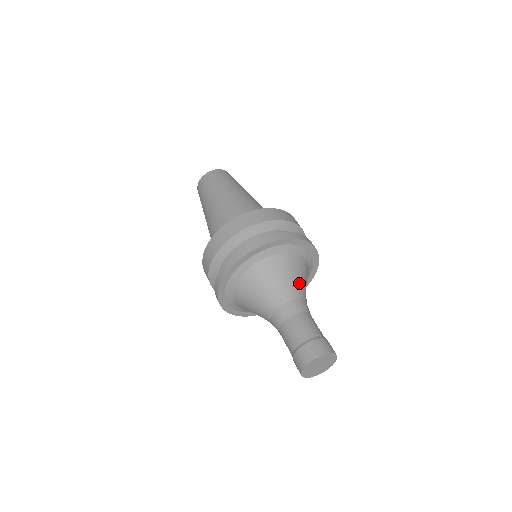
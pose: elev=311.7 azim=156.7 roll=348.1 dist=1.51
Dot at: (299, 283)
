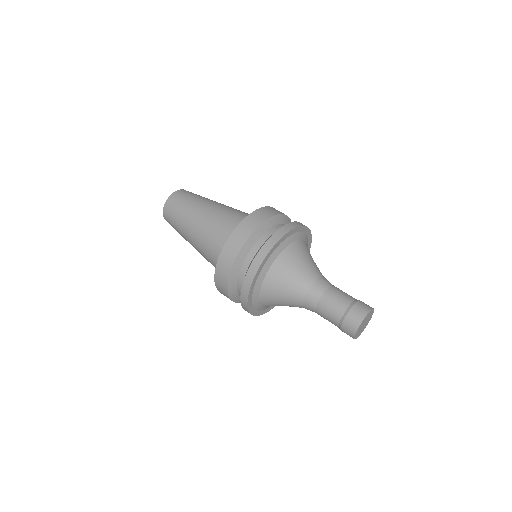
Dot at: (306, 268)
